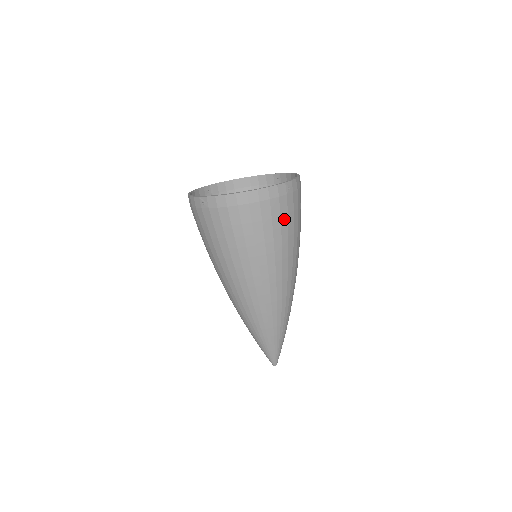
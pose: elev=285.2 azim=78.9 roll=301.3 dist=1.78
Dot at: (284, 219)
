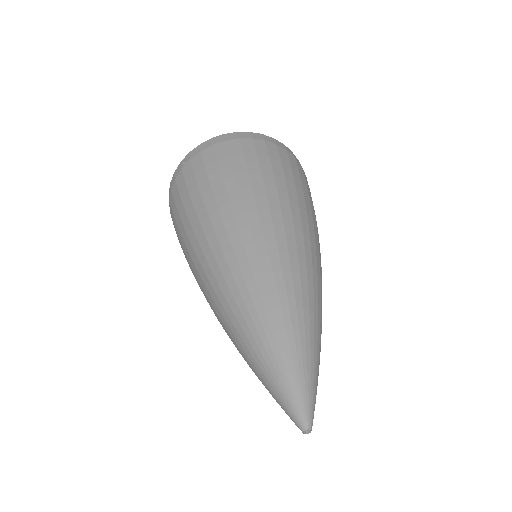
Dot at: (286, 166)
